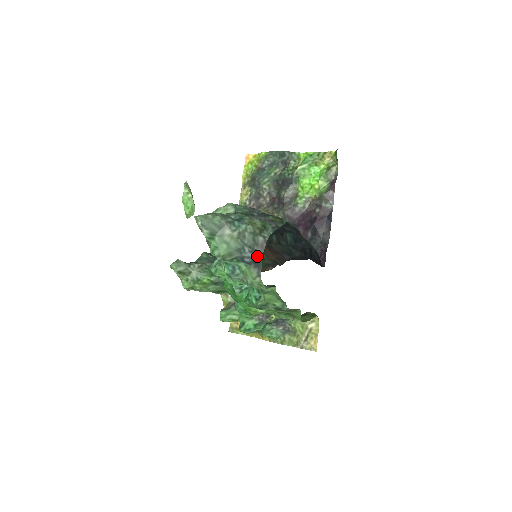
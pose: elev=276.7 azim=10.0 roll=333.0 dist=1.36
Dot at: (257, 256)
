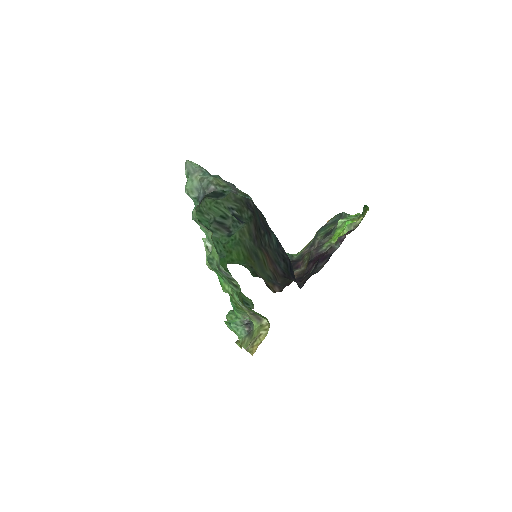
Dot at: (204, 196)
